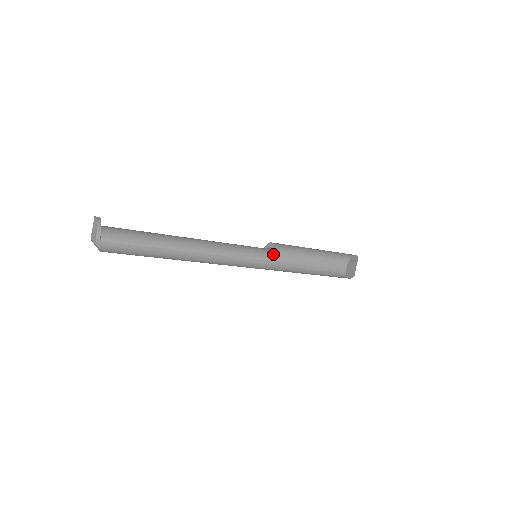
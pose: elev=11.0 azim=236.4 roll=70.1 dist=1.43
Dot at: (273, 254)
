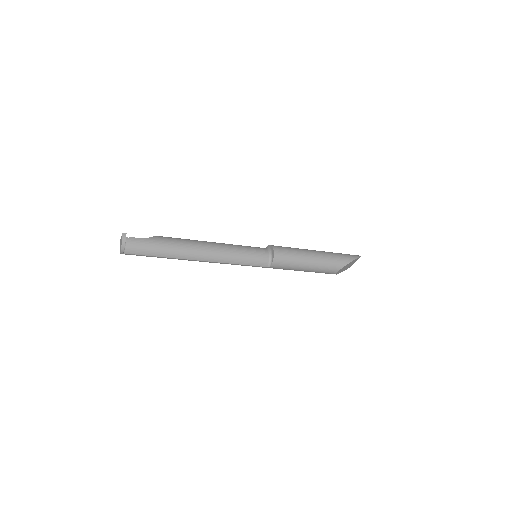
Dot at: (269, 261)
